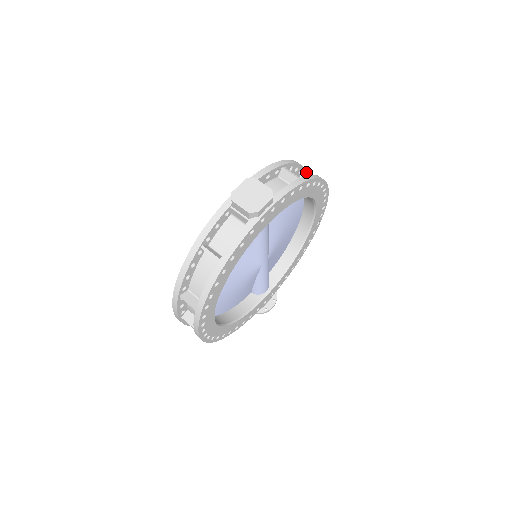
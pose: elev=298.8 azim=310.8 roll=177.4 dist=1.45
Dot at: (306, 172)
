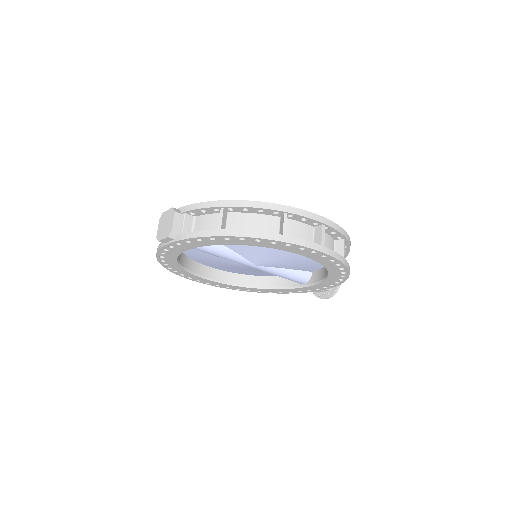
Dot at: (295, 214)
